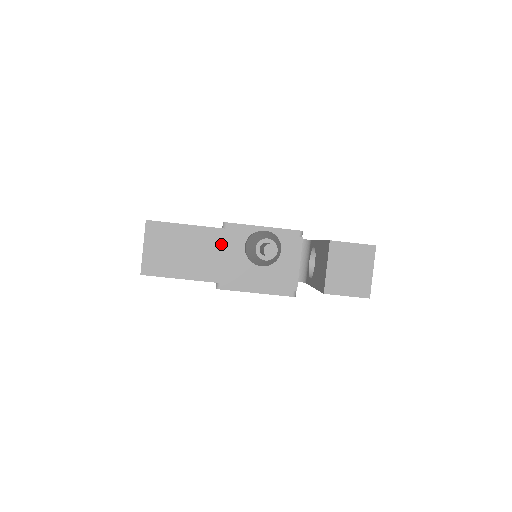
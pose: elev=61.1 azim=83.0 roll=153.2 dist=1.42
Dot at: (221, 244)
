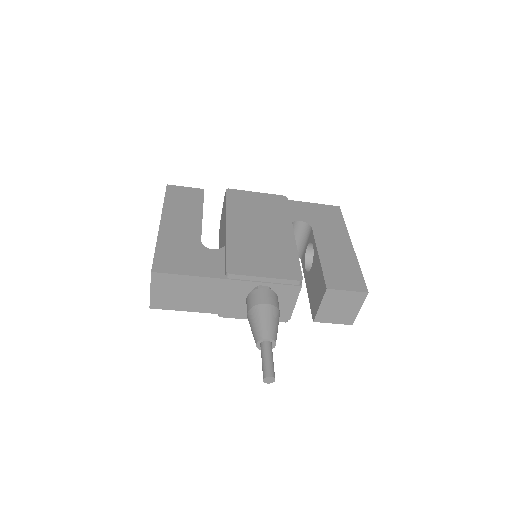
Dot at: (224, 290)
